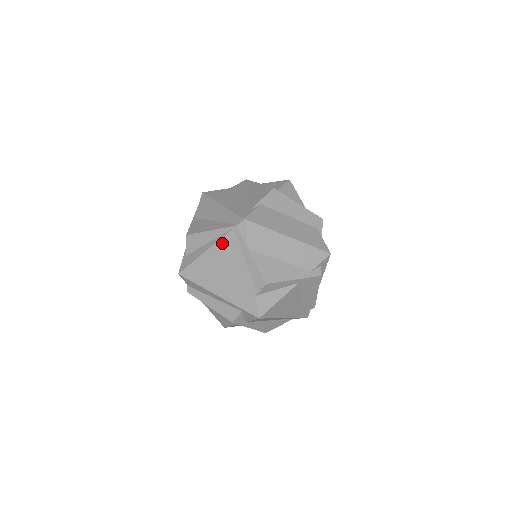
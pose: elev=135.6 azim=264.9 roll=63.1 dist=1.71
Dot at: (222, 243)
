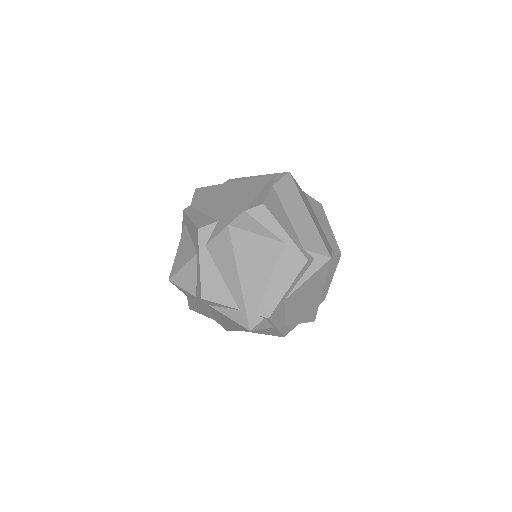
Dot at: (255, 179)
